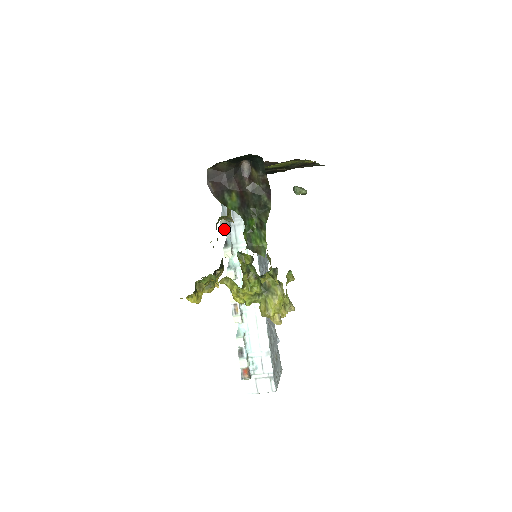
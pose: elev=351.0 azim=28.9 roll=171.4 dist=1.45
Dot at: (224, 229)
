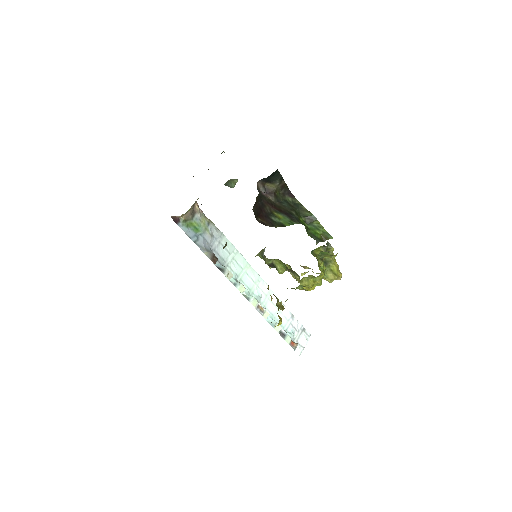
Dot at: (214, 259)
